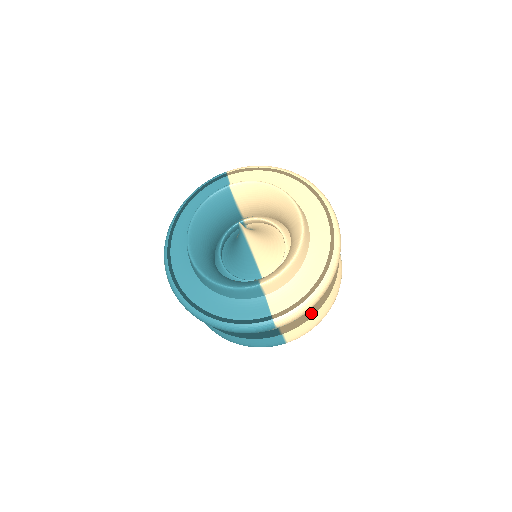
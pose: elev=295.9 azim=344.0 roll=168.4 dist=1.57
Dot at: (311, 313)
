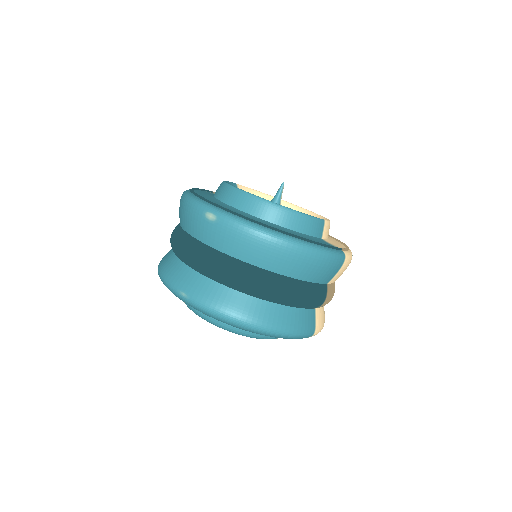
Dot at: occluded
